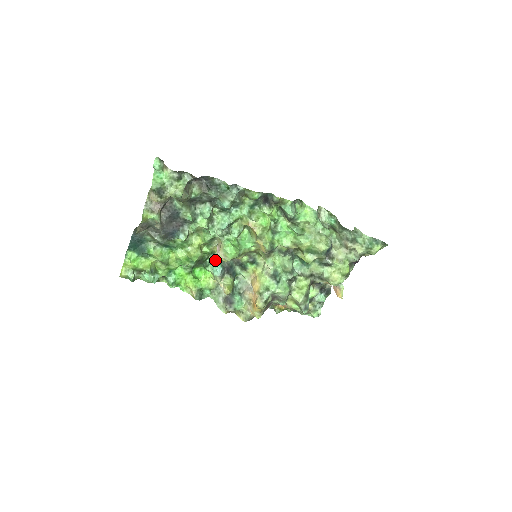
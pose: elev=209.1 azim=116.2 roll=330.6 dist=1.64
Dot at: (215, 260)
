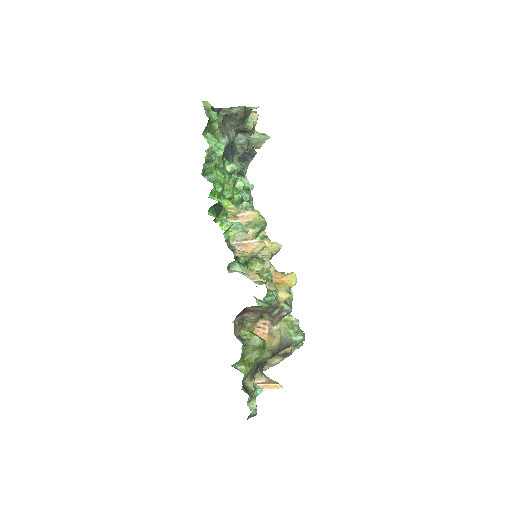
Dot at: occluded
